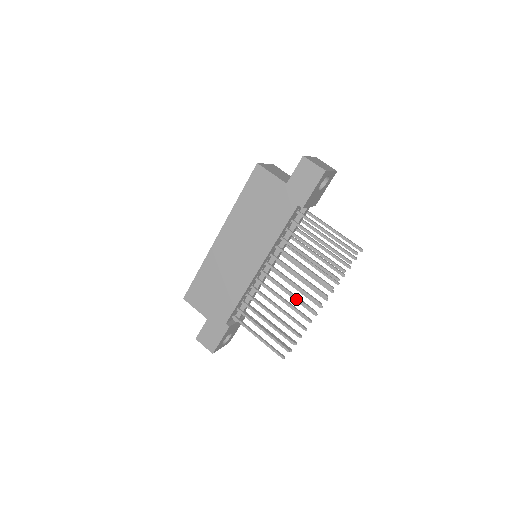
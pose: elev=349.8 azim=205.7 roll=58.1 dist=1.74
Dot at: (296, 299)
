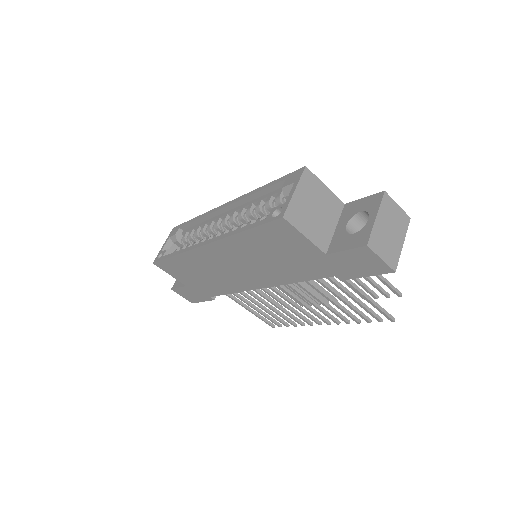
Dot at: occluded
